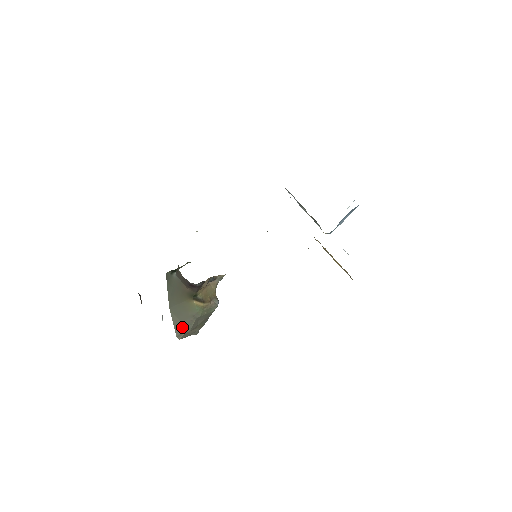
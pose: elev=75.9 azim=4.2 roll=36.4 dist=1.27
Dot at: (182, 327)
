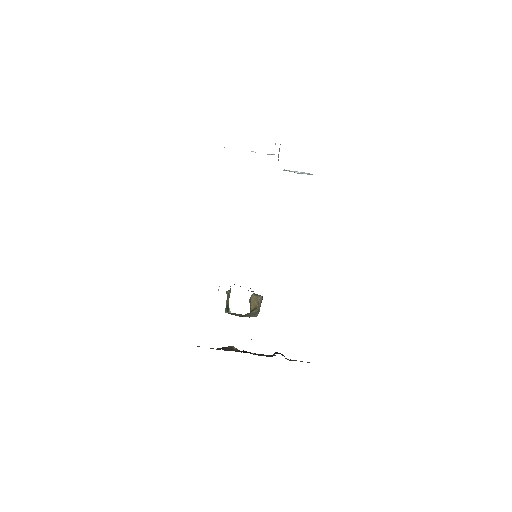
Dot at: (255, 315)
